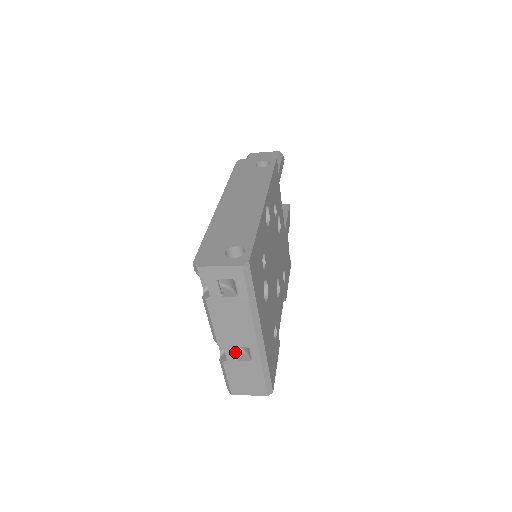
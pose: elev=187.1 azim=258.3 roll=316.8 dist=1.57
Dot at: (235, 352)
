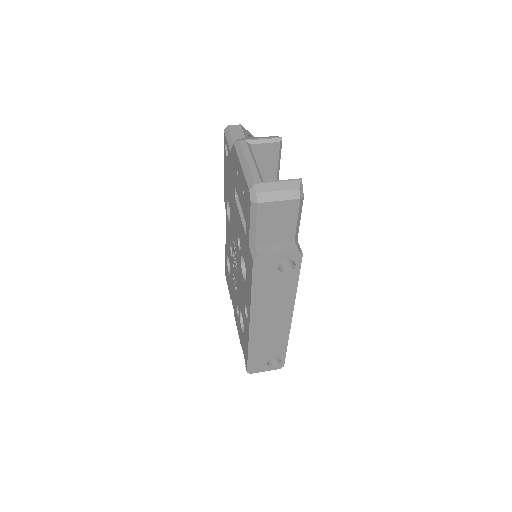
Dot at: occluded
